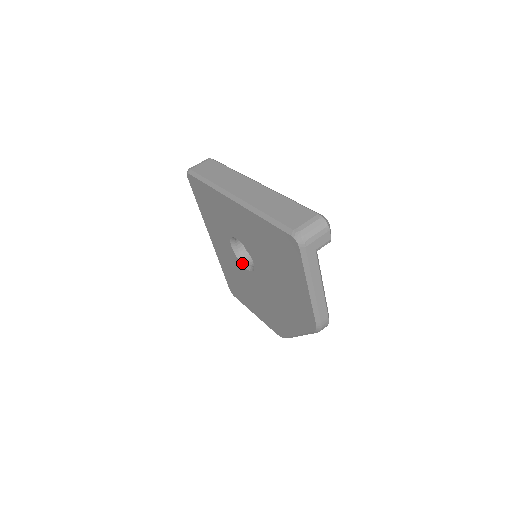
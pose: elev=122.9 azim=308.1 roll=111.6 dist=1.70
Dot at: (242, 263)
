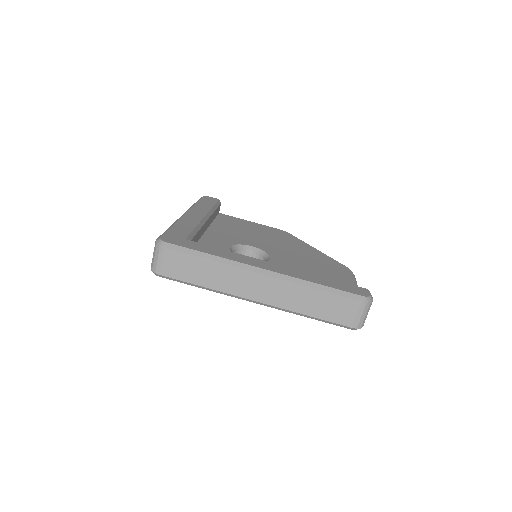
Dot at: occluded
